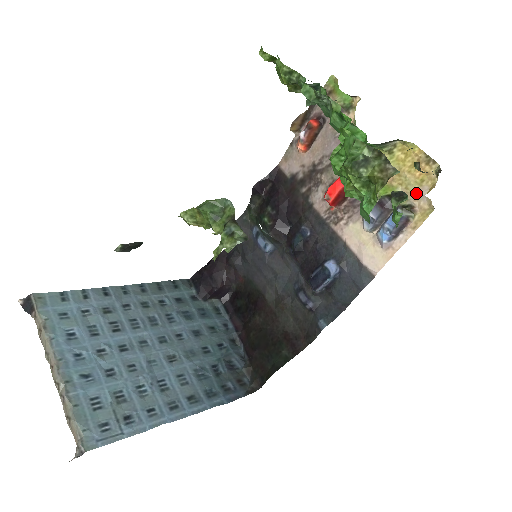
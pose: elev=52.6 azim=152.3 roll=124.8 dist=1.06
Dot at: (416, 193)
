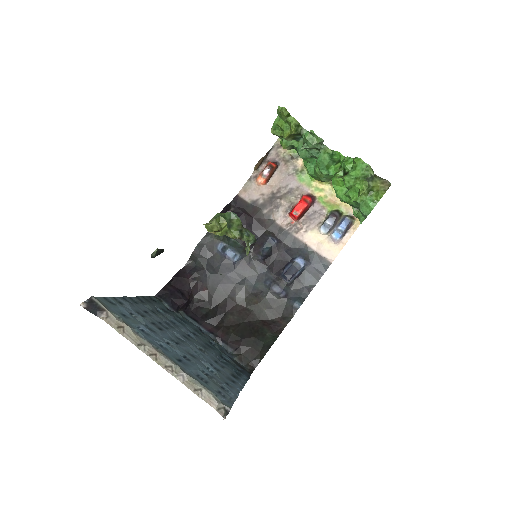
Dot at: occluded
